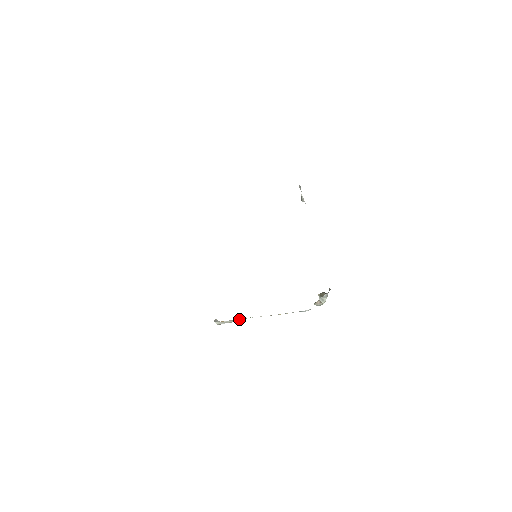
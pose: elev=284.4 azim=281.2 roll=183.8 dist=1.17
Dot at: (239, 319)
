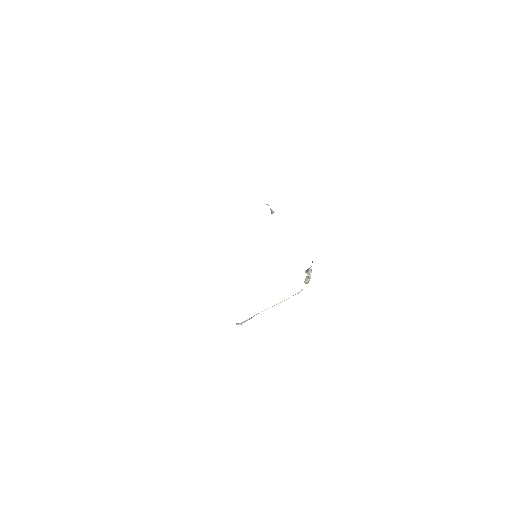
Dot at: occluded
